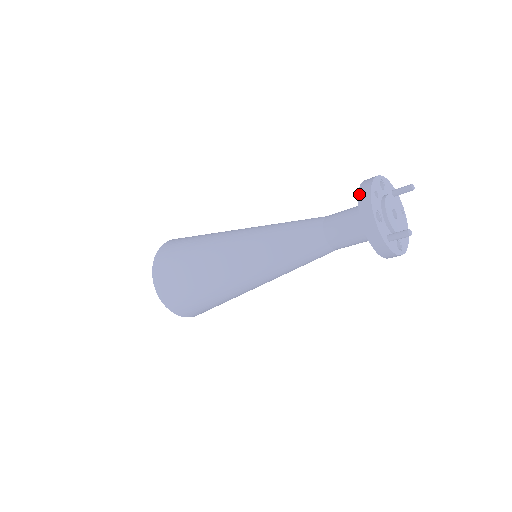
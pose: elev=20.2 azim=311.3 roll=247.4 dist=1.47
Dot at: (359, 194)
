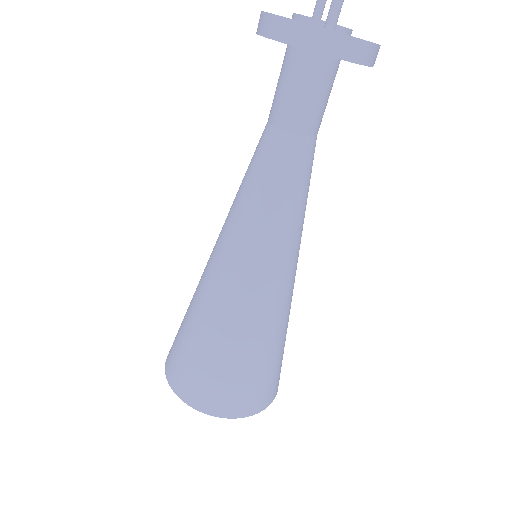
Dot at: (257, 31)
